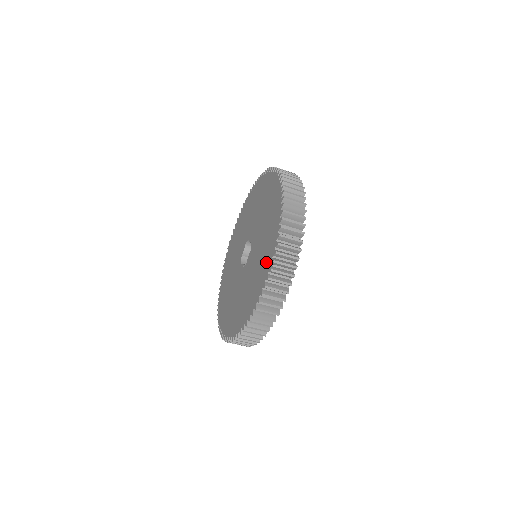
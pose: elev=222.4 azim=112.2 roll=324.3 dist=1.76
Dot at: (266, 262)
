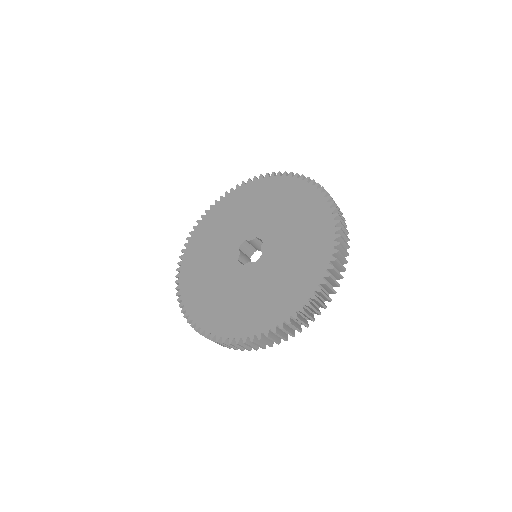
Dot at: (255, 322)
